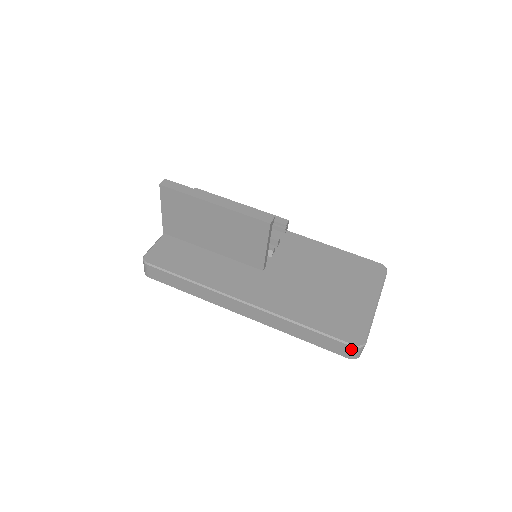
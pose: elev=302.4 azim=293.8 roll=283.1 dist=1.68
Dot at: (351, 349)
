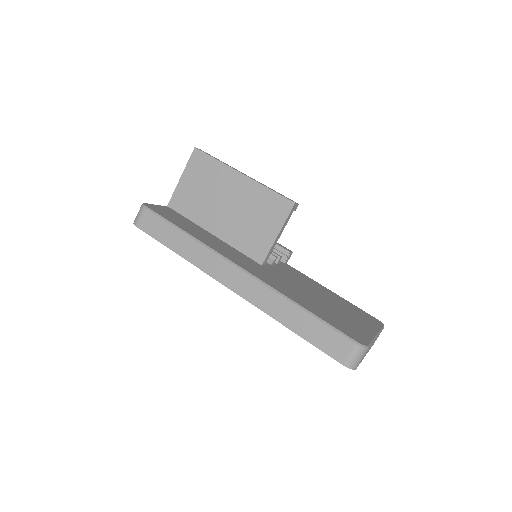
Dot at: (351, 347)
